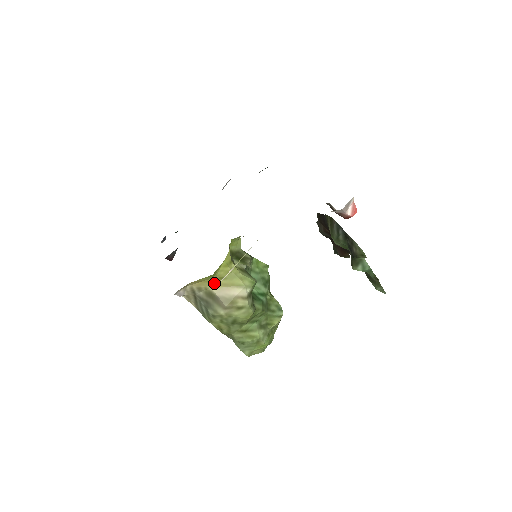
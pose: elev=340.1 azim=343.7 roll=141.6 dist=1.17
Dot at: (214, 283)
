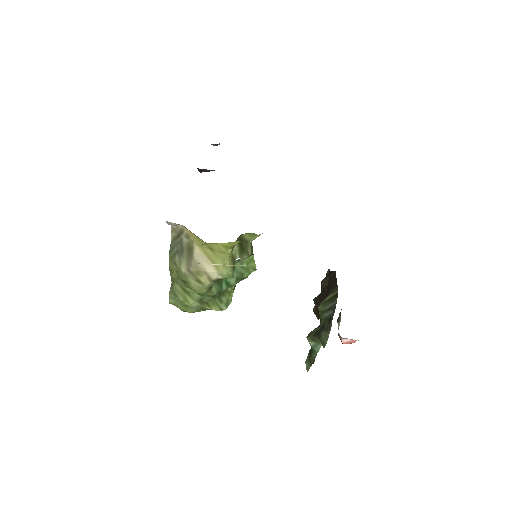
Dot at: (202, 246)
